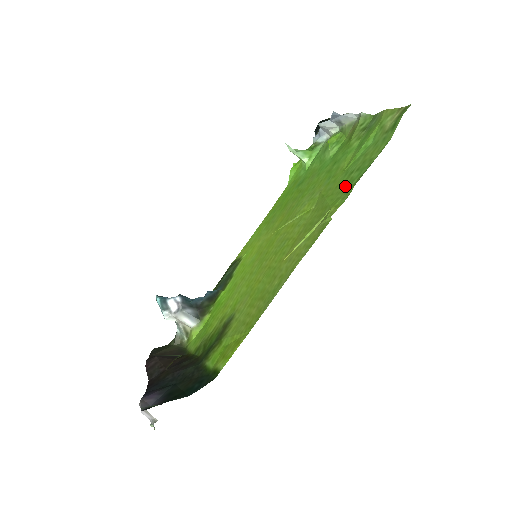
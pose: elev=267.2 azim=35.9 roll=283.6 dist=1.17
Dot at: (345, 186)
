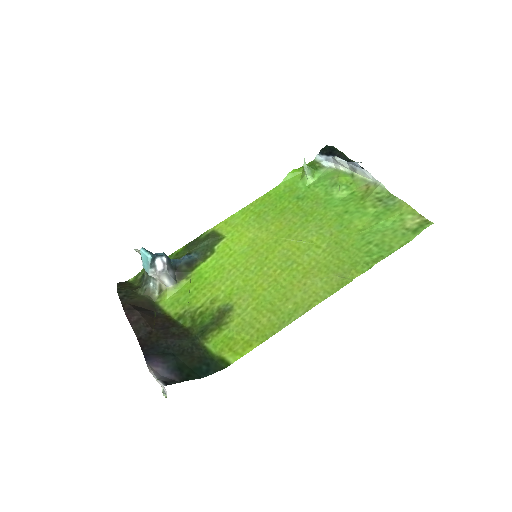
Dot at: (364, 253)
